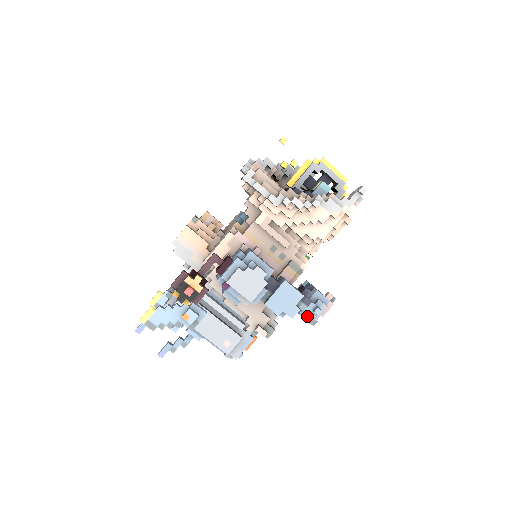
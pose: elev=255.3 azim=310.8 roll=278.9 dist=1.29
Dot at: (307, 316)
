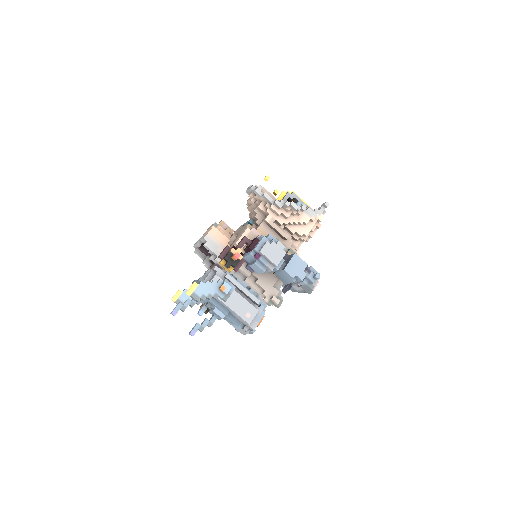
Dot at: (308, 283)
